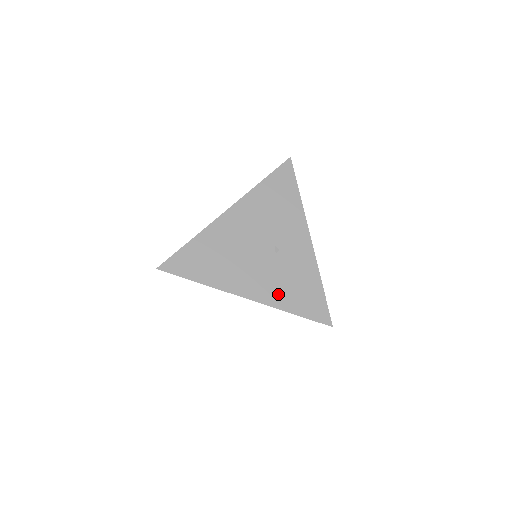
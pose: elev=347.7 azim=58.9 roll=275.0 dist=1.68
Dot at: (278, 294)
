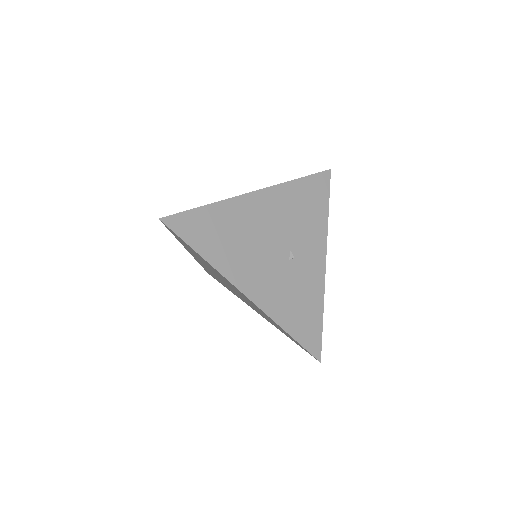
Dot at: (279, 304)
